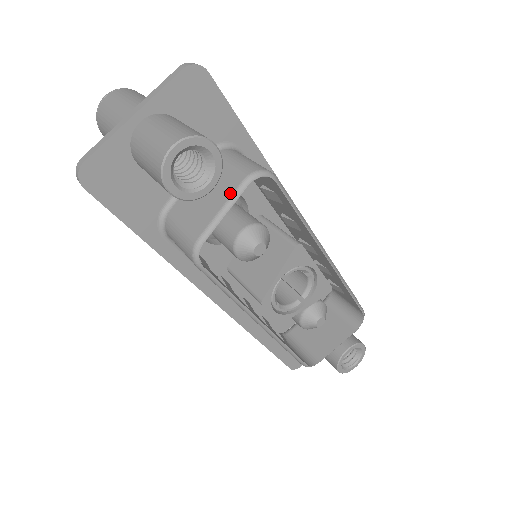
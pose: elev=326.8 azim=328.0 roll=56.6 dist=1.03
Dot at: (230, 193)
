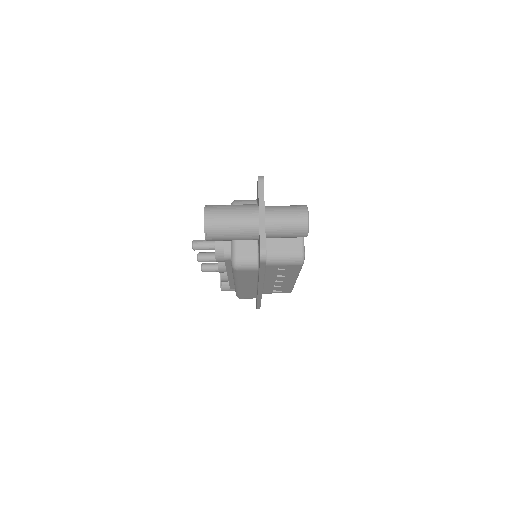
Dot at: occluded
